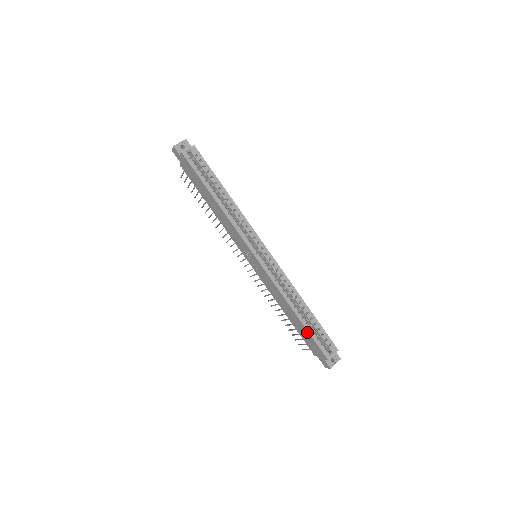
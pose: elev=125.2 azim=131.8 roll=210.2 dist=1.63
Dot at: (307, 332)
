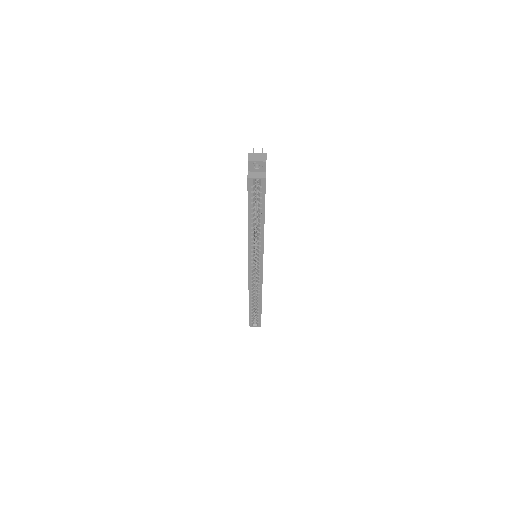
Dot at: (249, 311)
